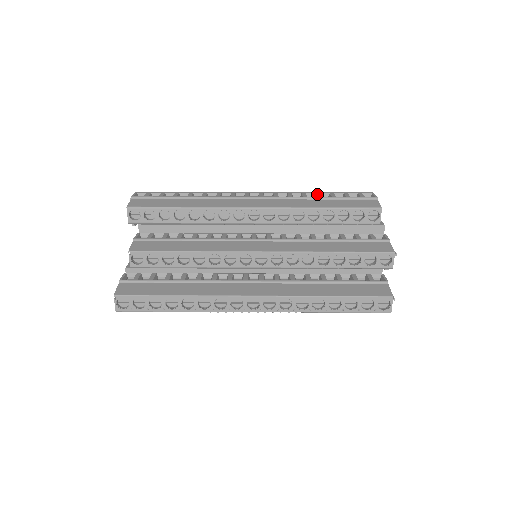
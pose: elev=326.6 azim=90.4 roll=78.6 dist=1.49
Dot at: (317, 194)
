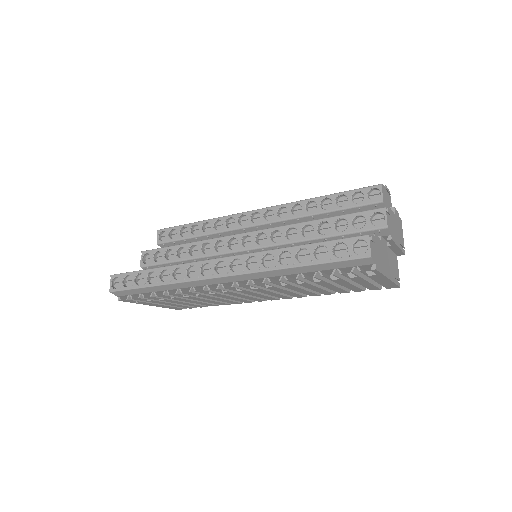
Dot at: occluded
